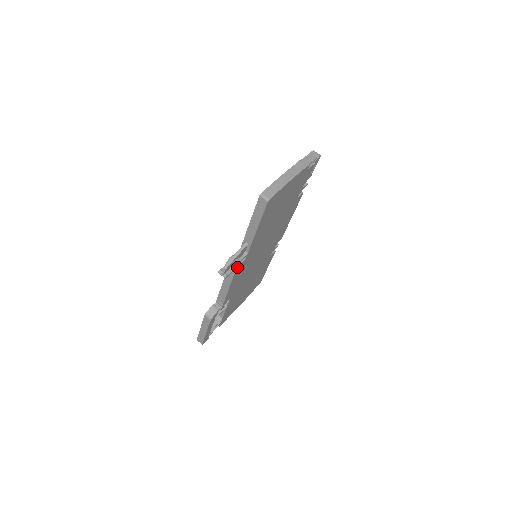
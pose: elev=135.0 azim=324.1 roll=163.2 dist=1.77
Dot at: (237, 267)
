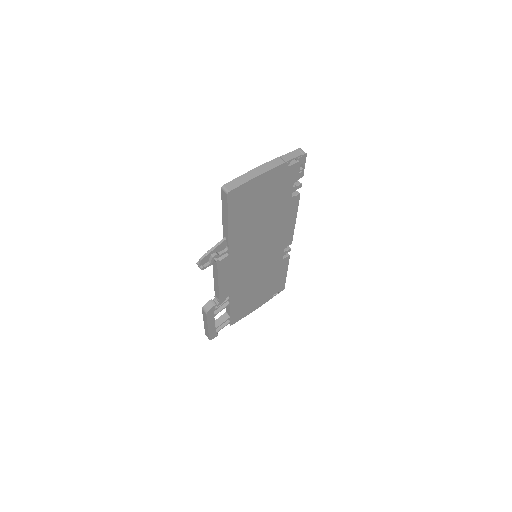
Dot at: (218, 261)
